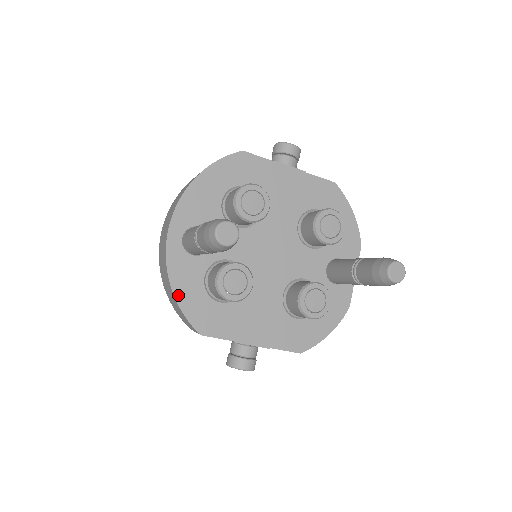
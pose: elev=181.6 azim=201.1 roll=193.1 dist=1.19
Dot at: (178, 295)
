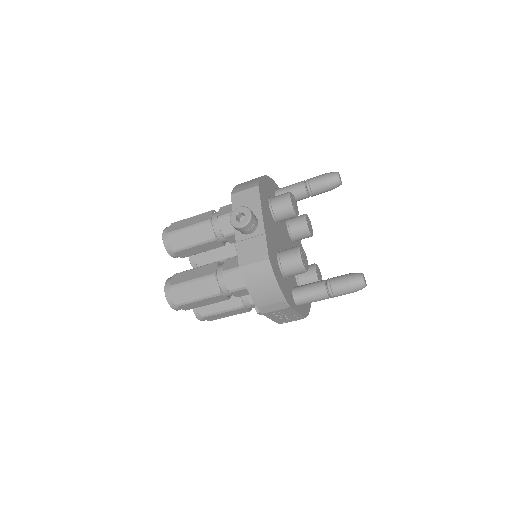
Dot at: (264, 178)
